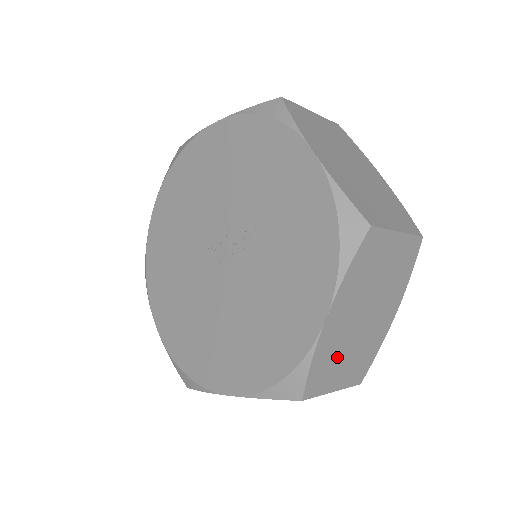
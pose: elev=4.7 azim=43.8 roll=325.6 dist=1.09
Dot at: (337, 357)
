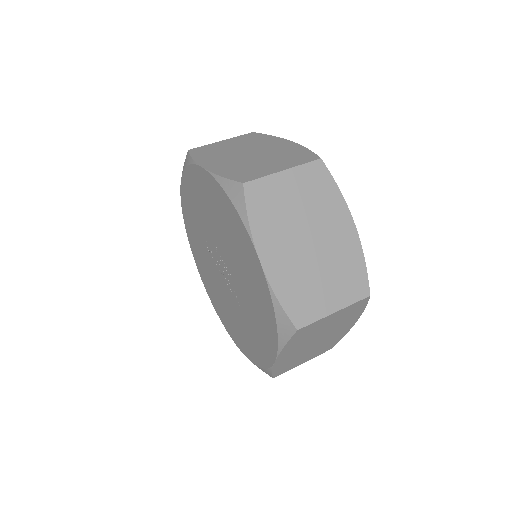
Dot at: occluded
